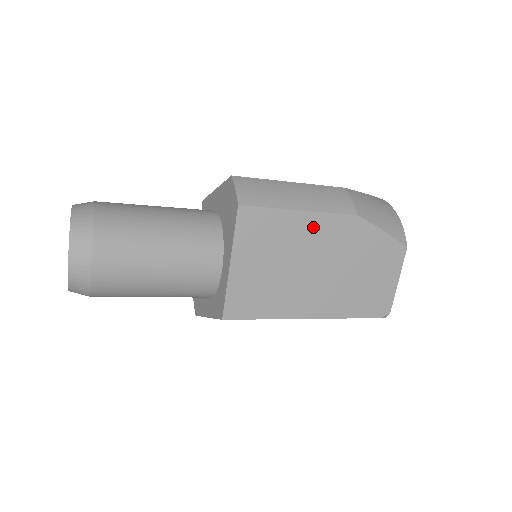
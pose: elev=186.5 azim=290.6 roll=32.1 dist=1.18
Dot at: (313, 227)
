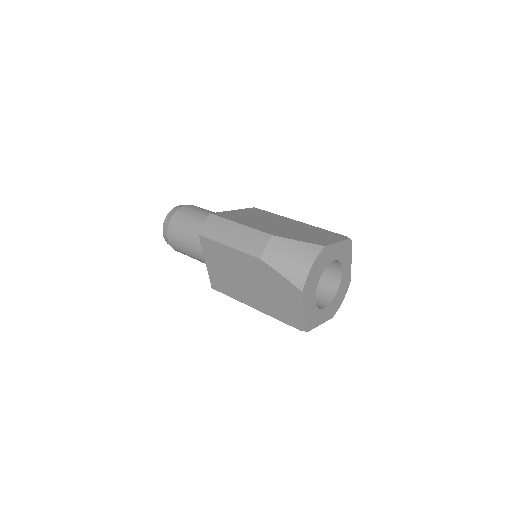
Dot at: (238, 257)
